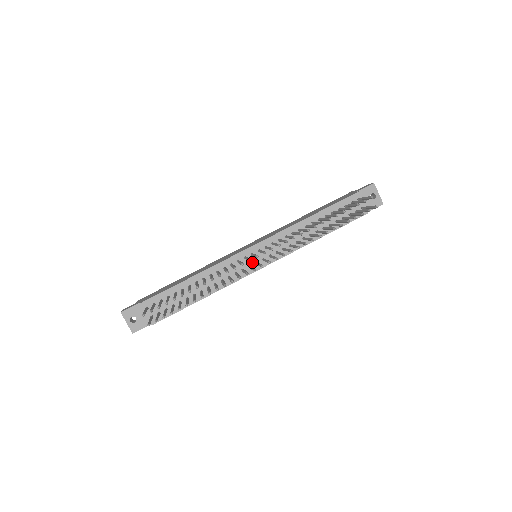
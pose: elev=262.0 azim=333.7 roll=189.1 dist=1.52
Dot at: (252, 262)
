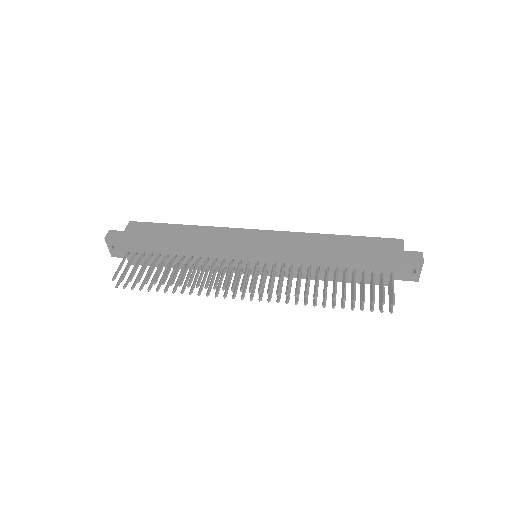
Dot at: occluded
